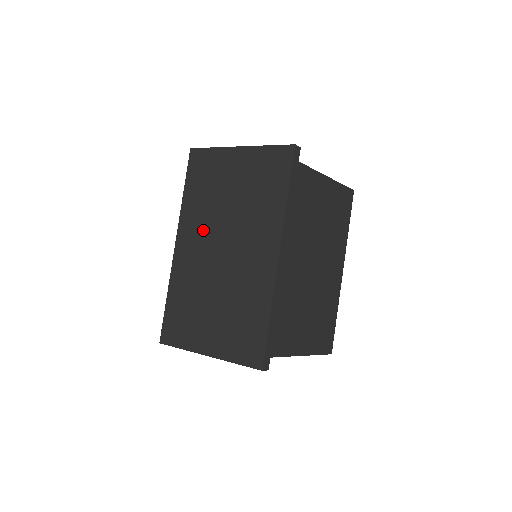
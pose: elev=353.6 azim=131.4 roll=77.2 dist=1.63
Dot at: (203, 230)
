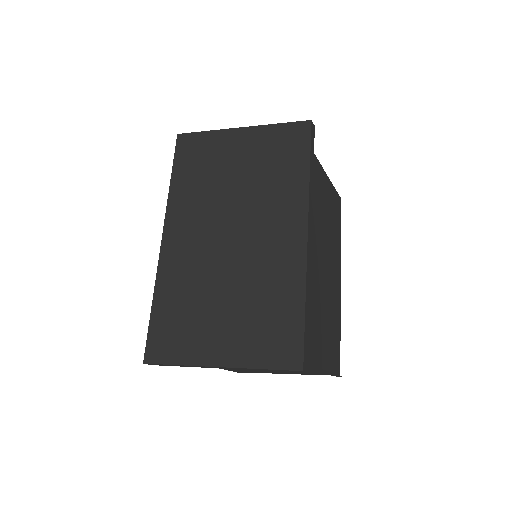
Dot at: (201, 217)
